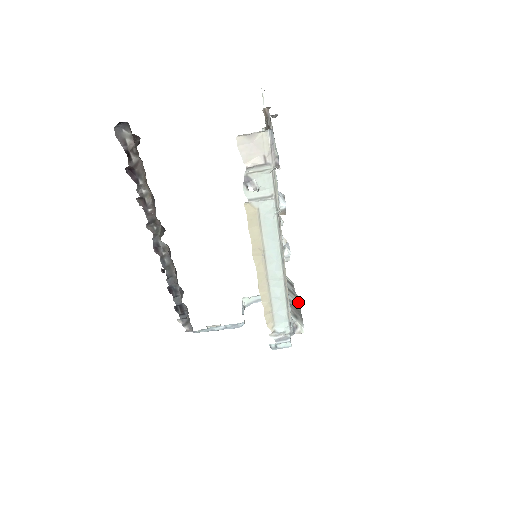
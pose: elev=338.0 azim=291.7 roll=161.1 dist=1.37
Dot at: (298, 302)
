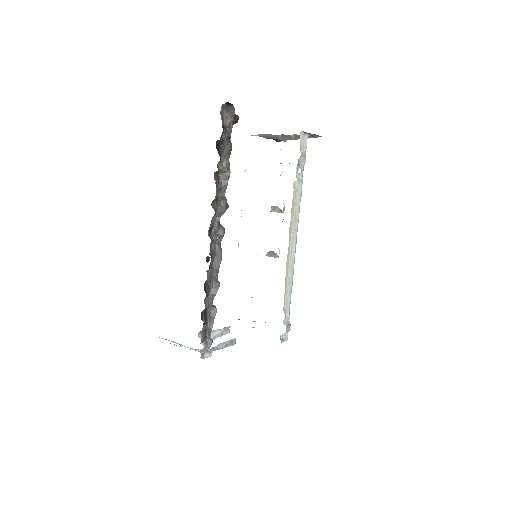
Dot at: occluded
